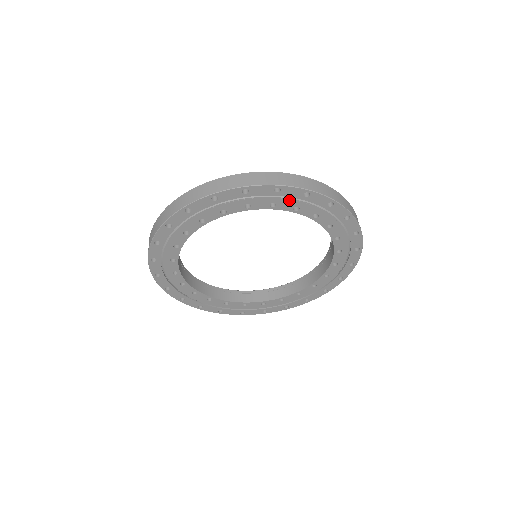
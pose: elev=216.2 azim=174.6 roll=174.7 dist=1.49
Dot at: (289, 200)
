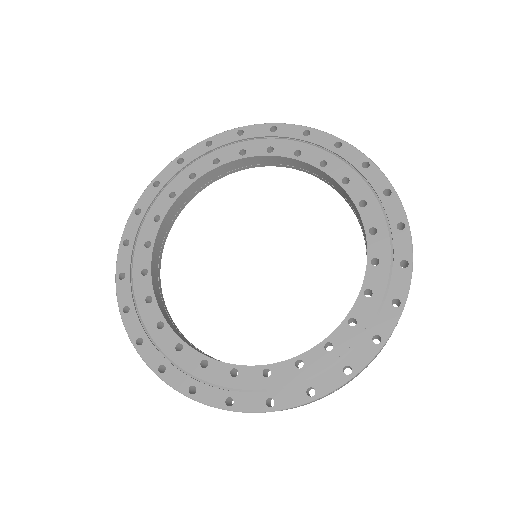
Dot at: (381, 215)
